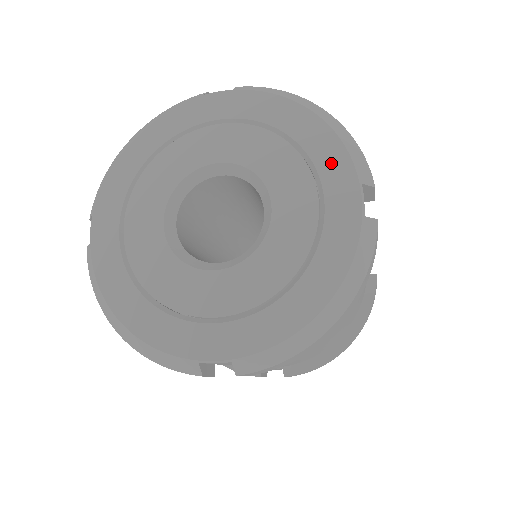
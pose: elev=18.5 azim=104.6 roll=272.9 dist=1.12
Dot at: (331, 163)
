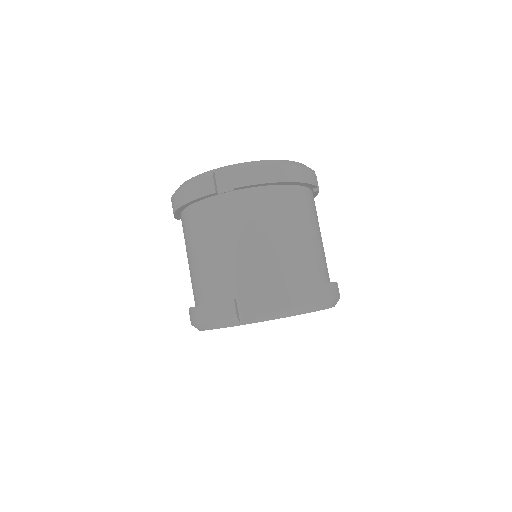
Dot at: occluded
